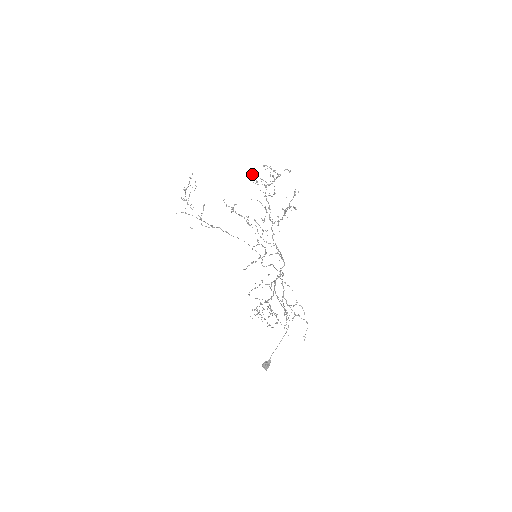
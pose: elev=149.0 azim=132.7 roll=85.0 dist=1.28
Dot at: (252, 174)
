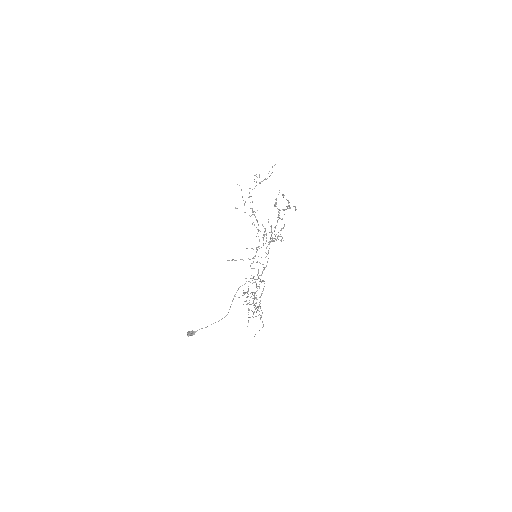
Dot at: occluded
